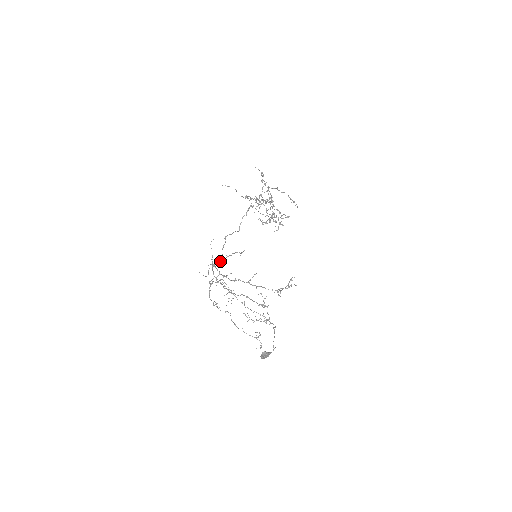
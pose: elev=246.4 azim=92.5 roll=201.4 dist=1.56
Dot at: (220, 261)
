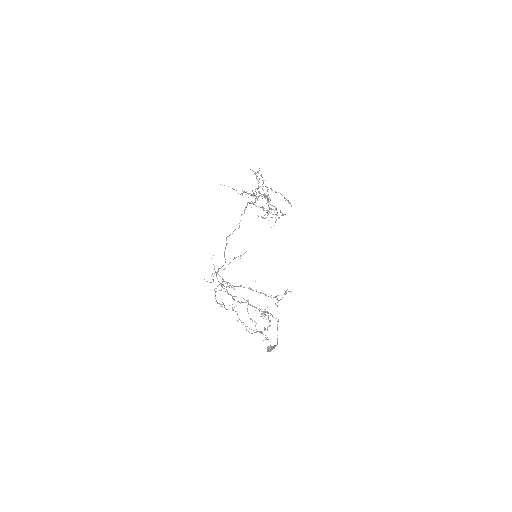
Dot at: (223, 265)
